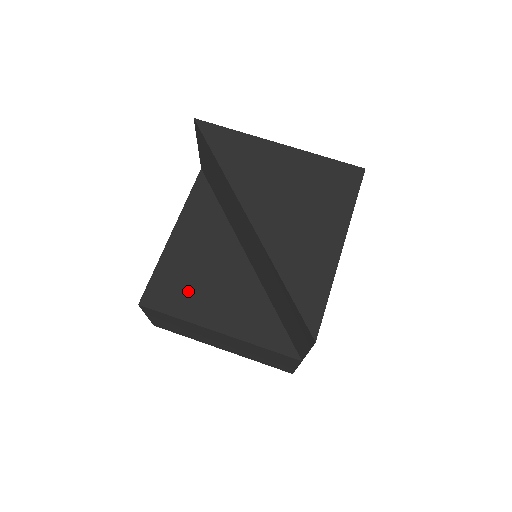
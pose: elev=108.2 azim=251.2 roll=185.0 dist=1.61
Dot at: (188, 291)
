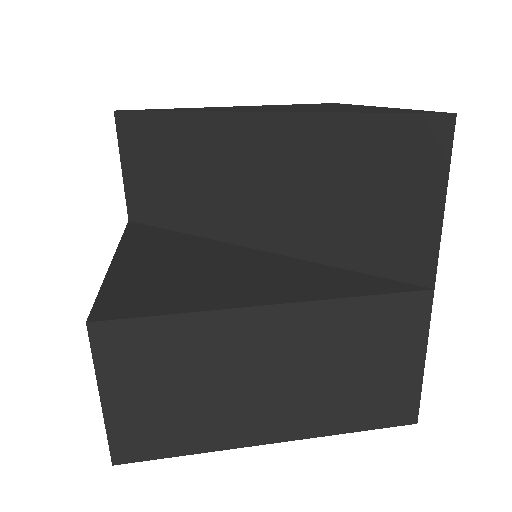
Dot at: (178, 287)
